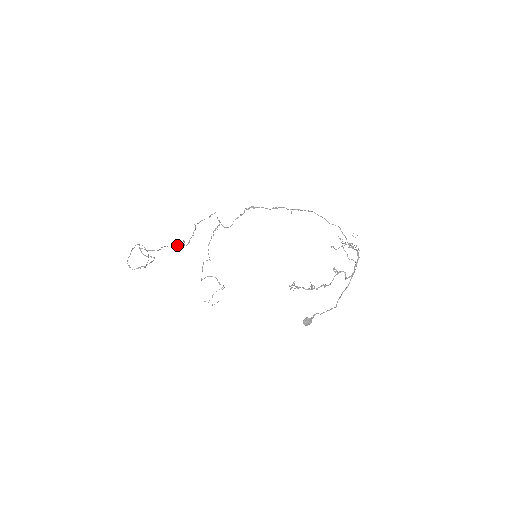
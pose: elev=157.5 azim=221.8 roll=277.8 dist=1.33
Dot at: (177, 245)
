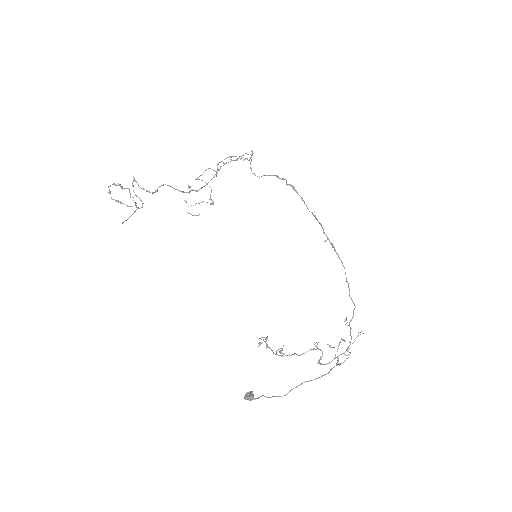
Dot at: (181, 191)
